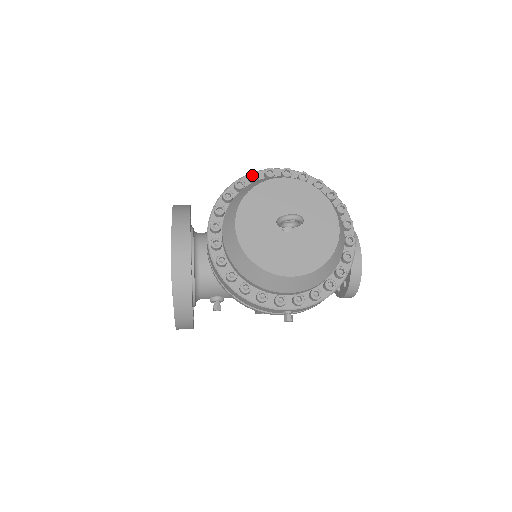
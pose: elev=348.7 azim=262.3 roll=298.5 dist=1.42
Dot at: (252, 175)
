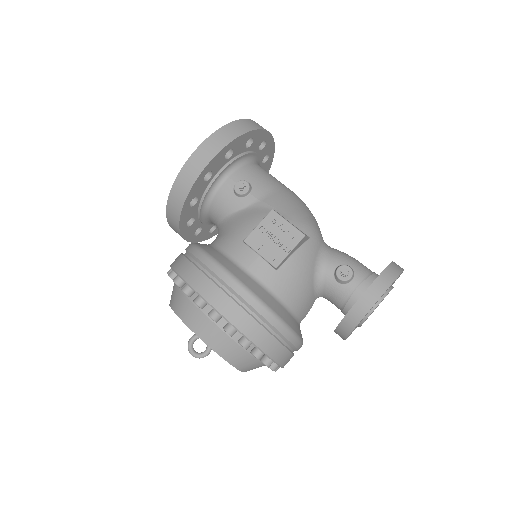
Dot at: (186, 289)
